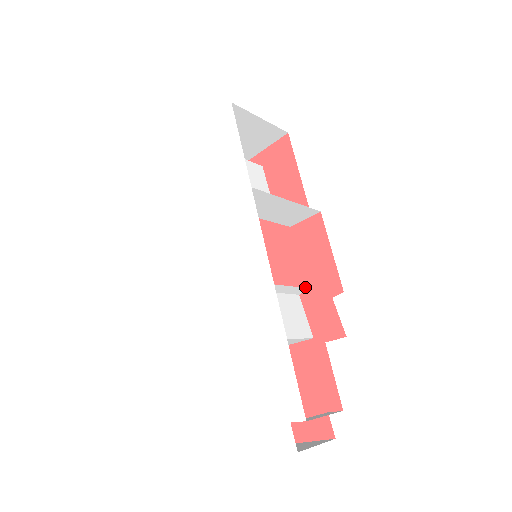
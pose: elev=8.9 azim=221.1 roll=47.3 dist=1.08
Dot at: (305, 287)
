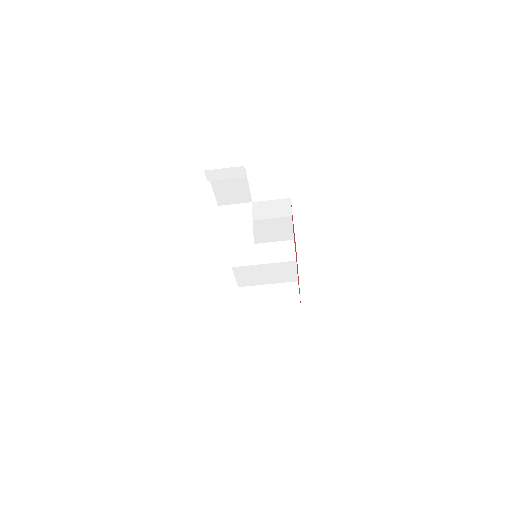
Dot at: occluded
